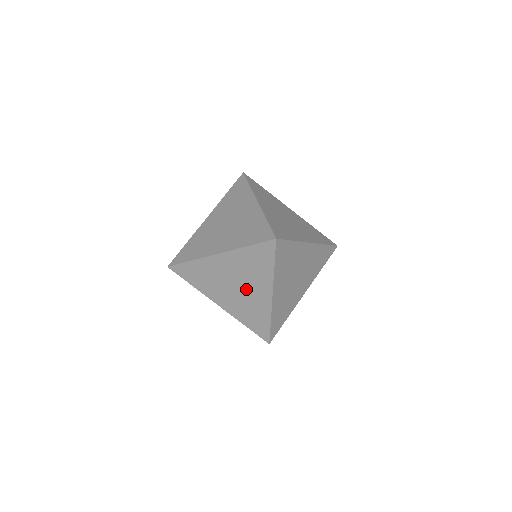
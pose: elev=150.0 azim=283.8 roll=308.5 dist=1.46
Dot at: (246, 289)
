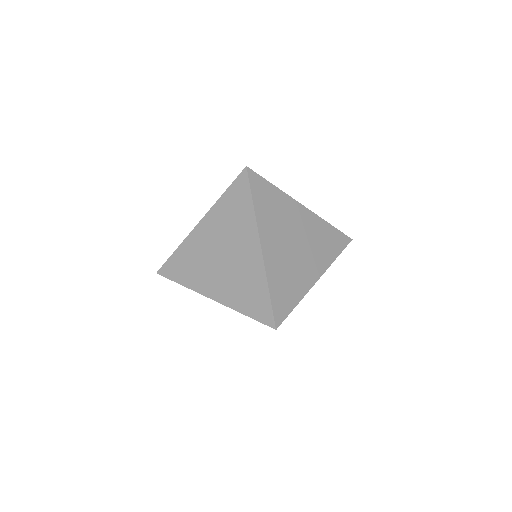
Dot at: occluded
